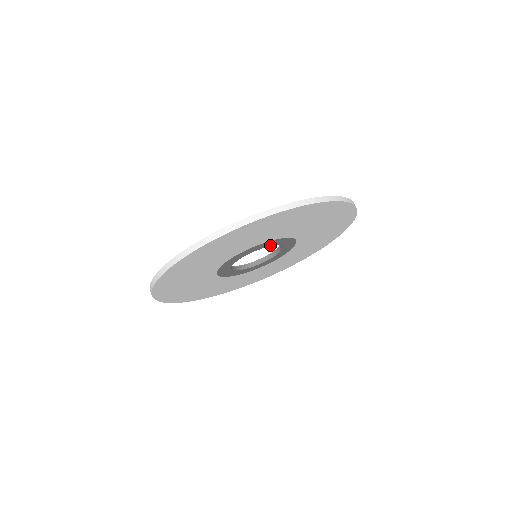
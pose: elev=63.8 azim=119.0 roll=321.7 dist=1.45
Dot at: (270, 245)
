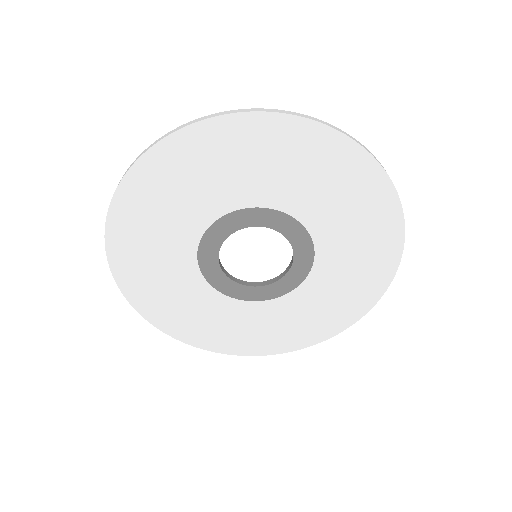
Dot at: (285, 233)
